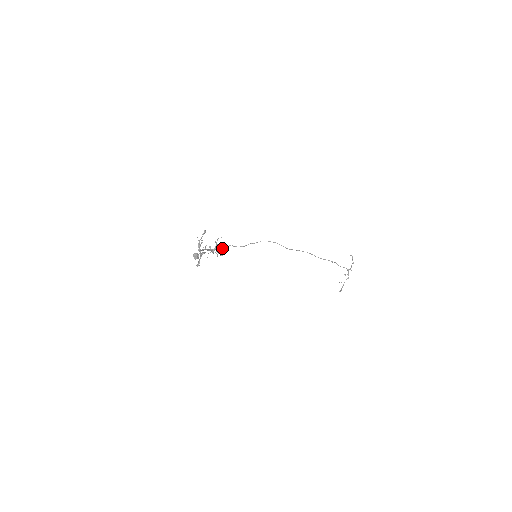
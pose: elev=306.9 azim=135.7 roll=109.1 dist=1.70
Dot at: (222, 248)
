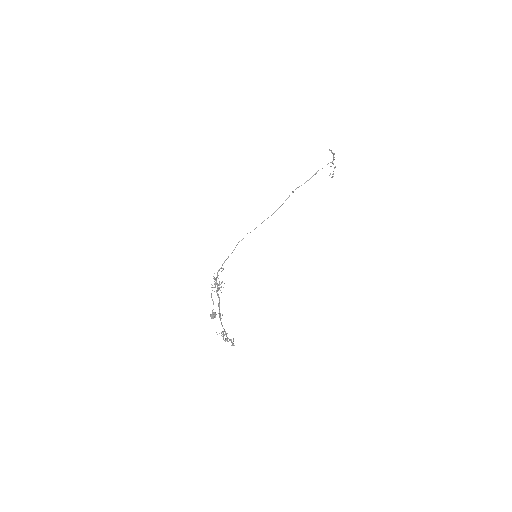
Dot at: (219, 270)
